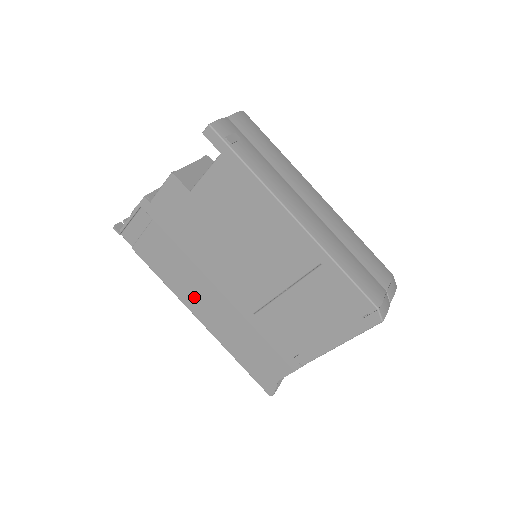
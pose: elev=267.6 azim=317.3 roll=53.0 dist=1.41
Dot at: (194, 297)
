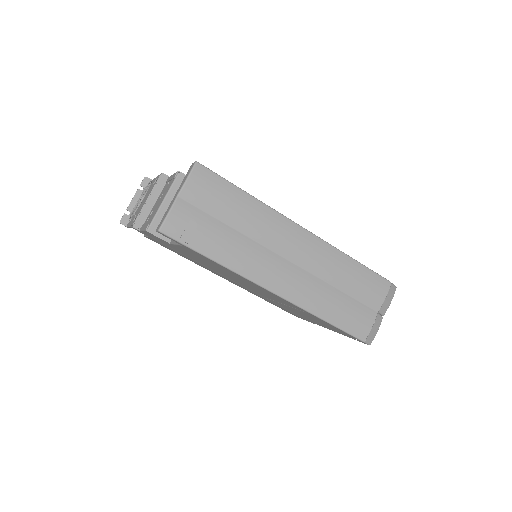
Dot at: occluded
